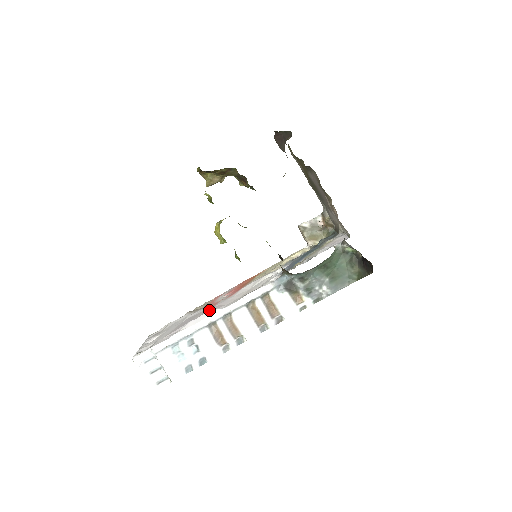
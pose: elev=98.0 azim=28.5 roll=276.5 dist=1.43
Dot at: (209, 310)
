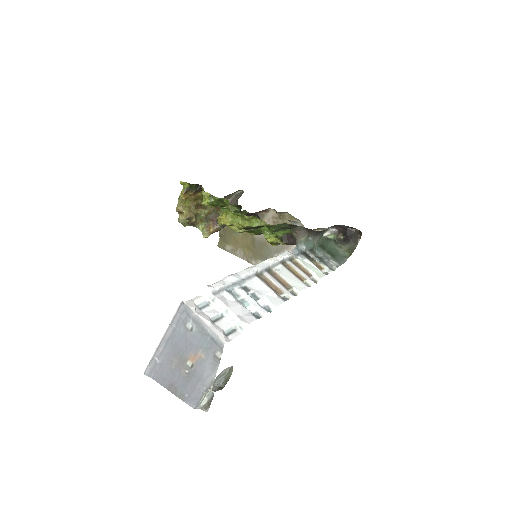
Dot at: occluded
